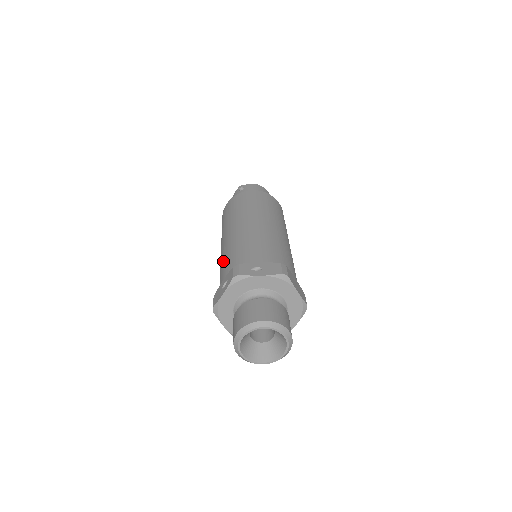
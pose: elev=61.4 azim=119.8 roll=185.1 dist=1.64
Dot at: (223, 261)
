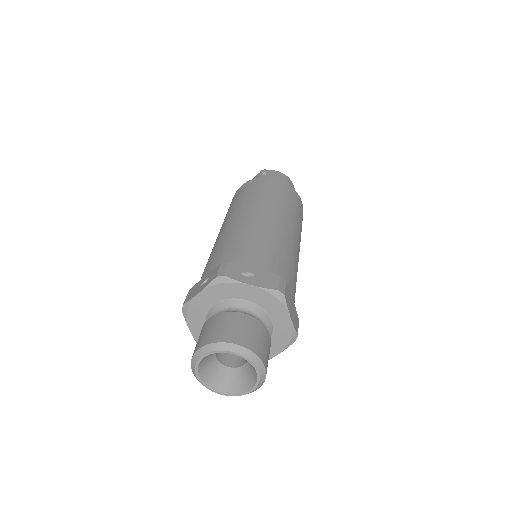
Dot at: (214, 252)
